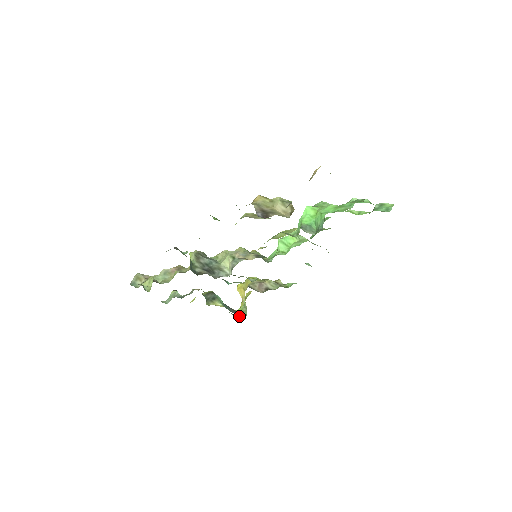
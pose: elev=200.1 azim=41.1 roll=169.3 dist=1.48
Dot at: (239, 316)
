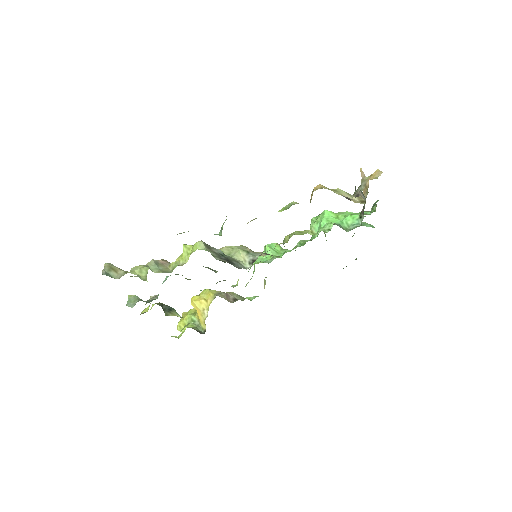
Dot at: (197, 331)
